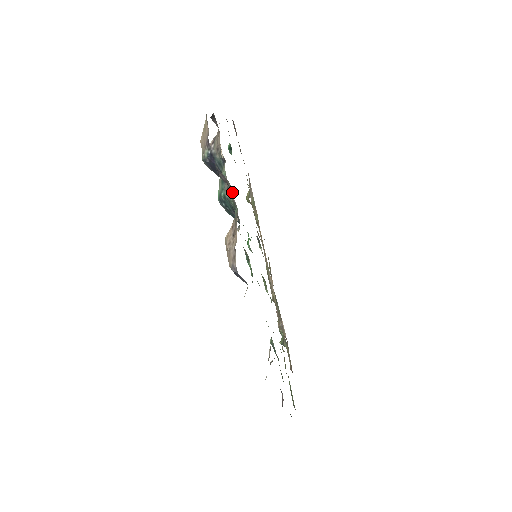
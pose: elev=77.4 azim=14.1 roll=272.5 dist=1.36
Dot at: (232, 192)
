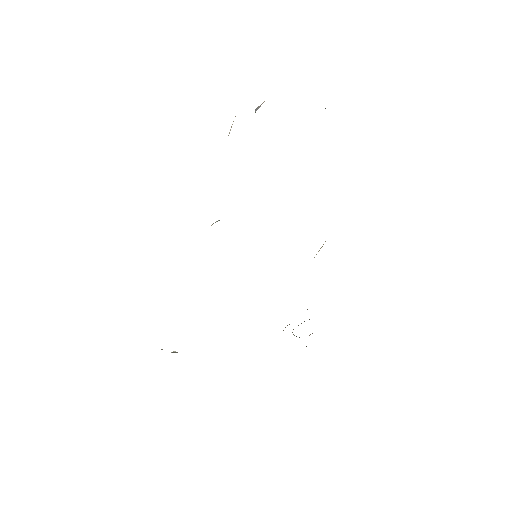
Dot at: occluded
